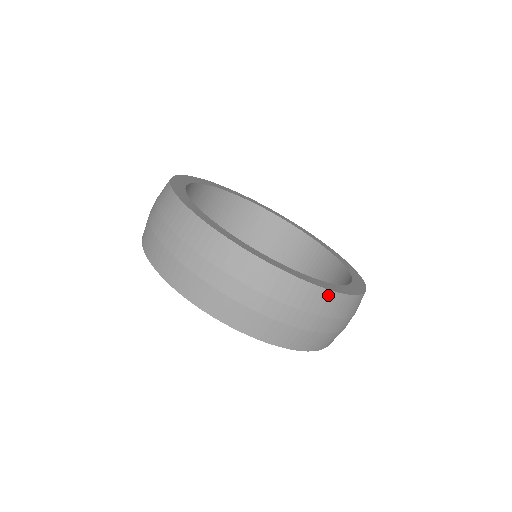
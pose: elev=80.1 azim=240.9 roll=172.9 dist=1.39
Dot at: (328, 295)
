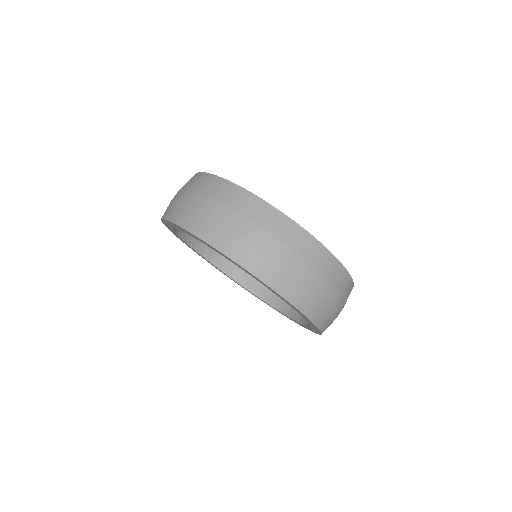
Dot at: occluded
